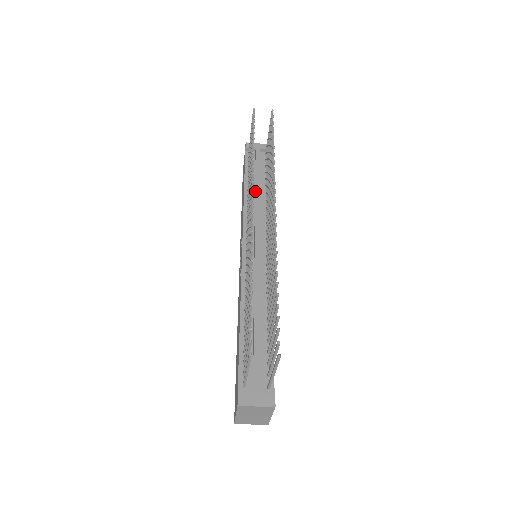
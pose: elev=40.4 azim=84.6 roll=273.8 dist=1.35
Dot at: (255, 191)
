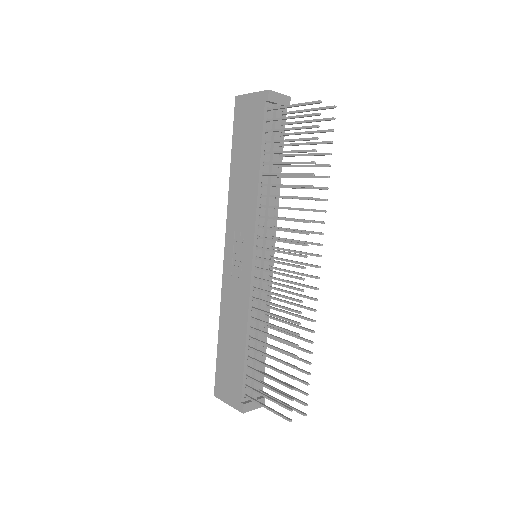
Dot at: (271, 179)
